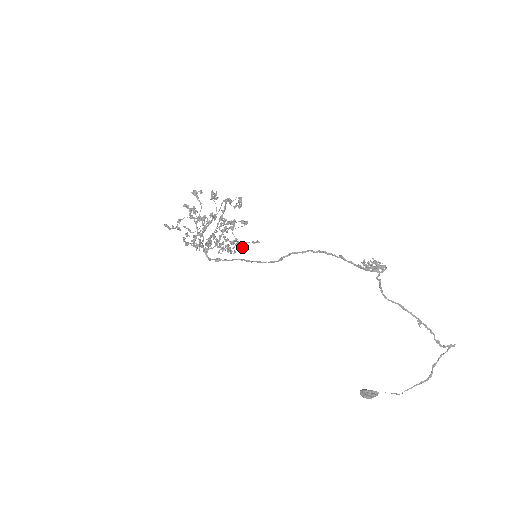
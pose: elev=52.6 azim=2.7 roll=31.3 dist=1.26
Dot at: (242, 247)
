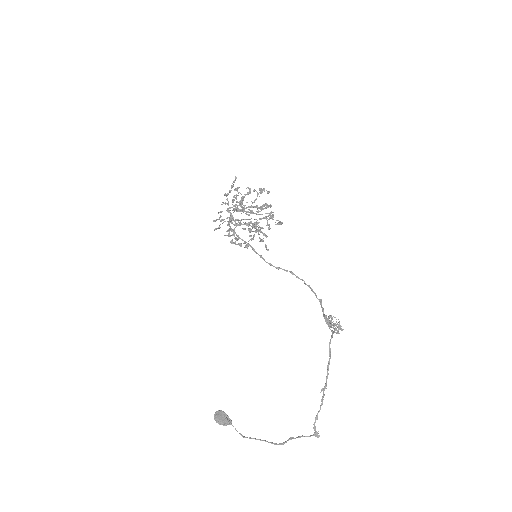
Dot at: (247, 246)
